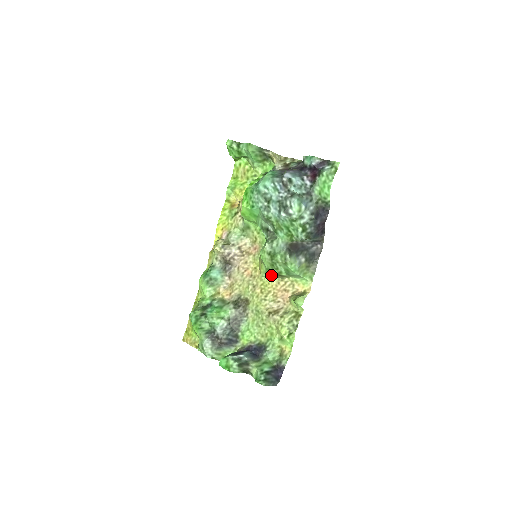
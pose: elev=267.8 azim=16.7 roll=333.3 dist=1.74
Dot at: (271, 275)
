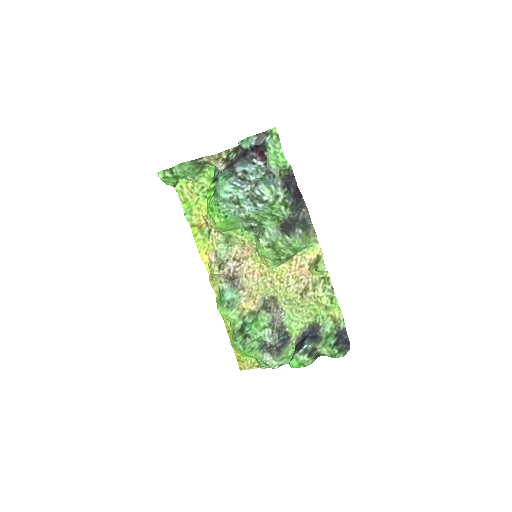
Dot at: (281, 263)
